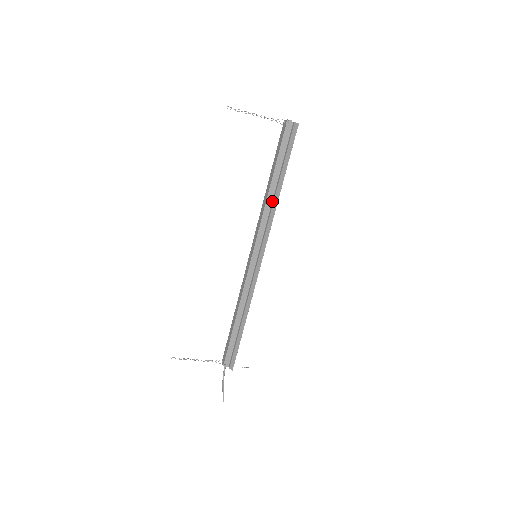
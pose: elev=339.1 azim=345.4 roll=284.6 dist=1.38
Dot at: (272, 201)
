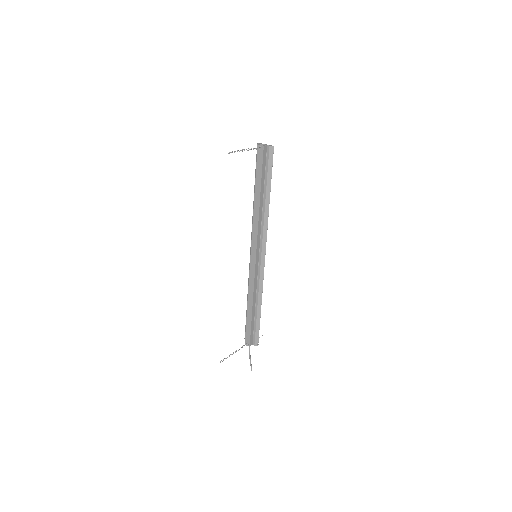
Dot at: (262, 211)
